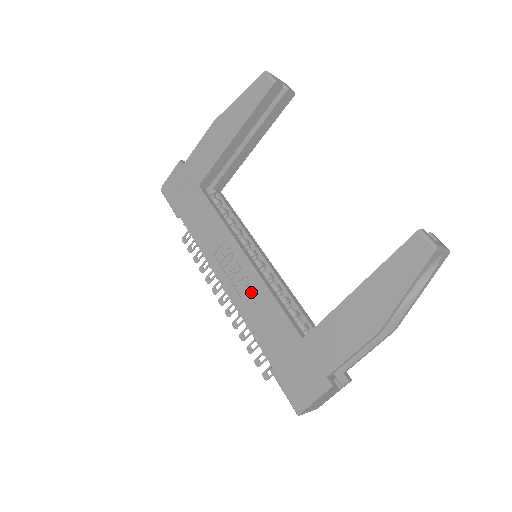
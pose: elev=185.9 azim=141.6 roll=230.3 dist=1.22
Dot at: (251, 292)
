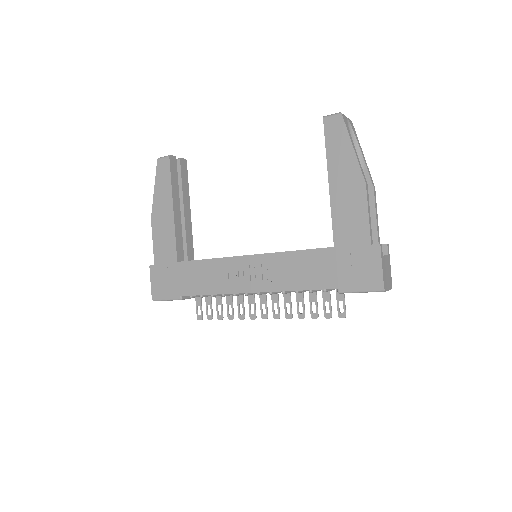
Dot at: (276, 269)
